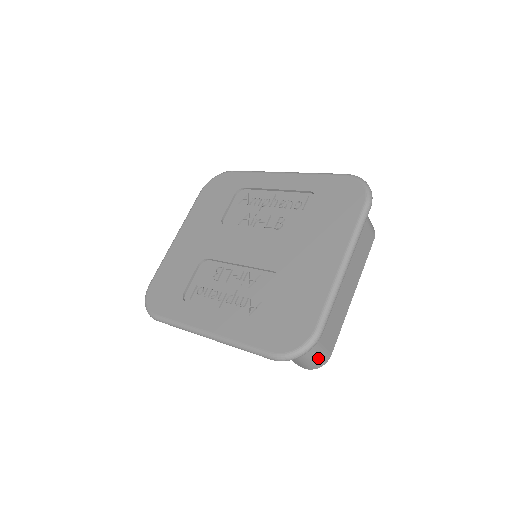
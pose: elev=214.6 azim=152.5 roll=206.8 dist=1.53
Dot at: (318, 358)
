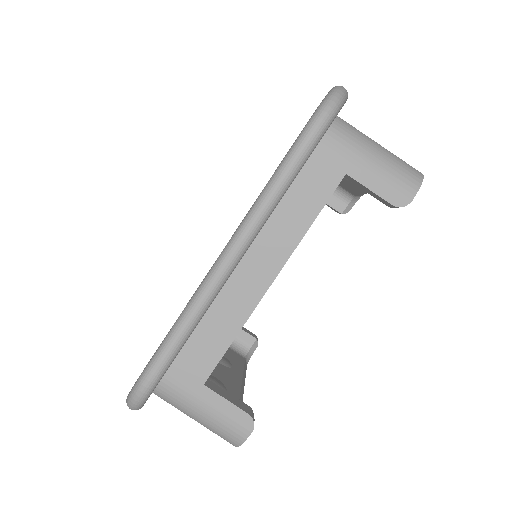
Dot at: (397, 160)
